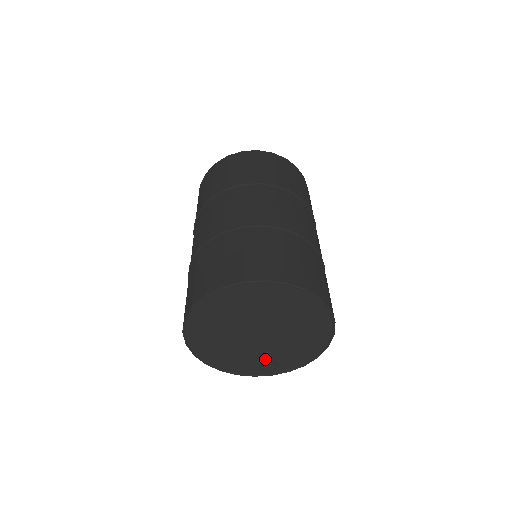
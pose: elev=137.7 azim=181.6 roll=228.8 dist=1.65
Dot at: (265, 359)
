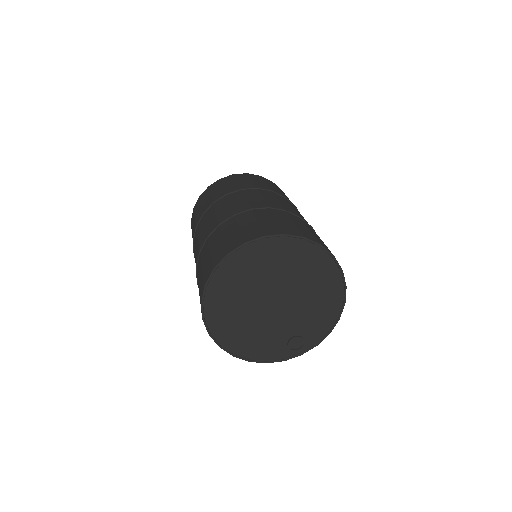
Dot at: (289, 335)
